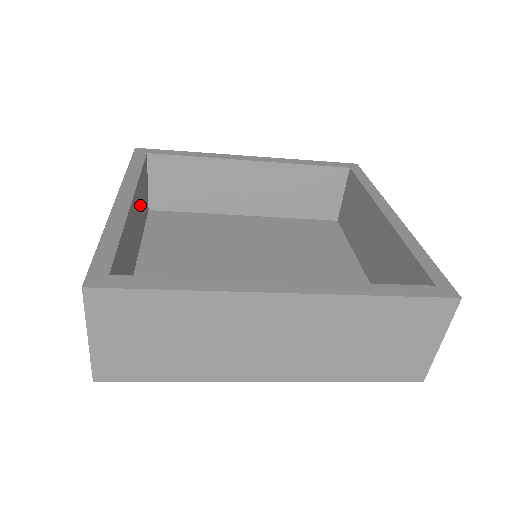
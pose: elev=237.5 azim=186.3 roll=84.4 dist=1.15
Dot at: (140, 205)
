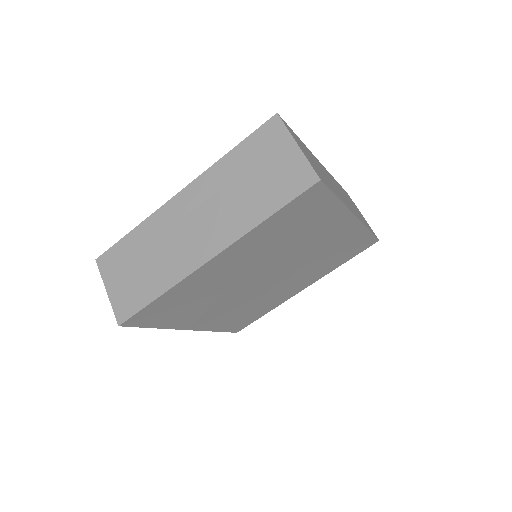
Dot at: occluded
